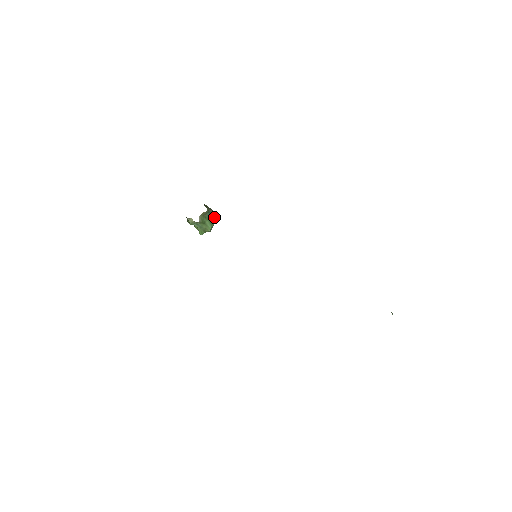
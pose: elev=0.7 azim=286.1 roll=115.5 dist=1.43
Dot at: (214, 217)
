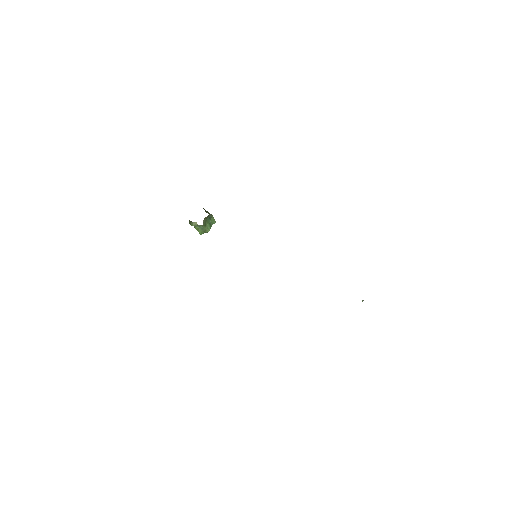
Dot at: (212, 220)
